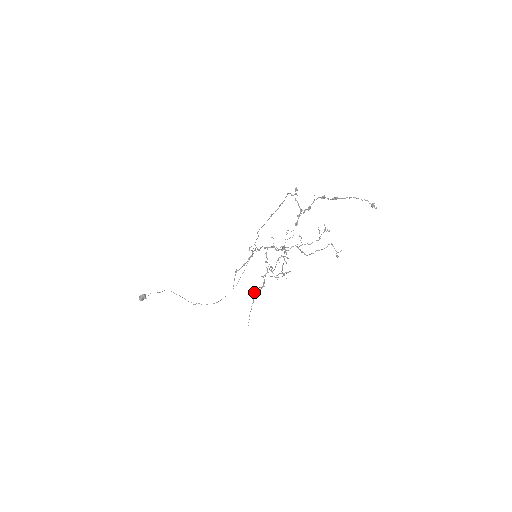
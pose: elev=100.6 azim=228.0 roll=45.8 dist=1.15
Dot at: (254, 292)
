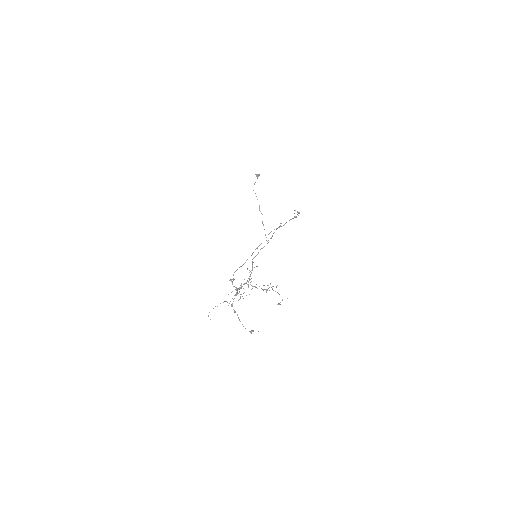
Dot at: occluded
